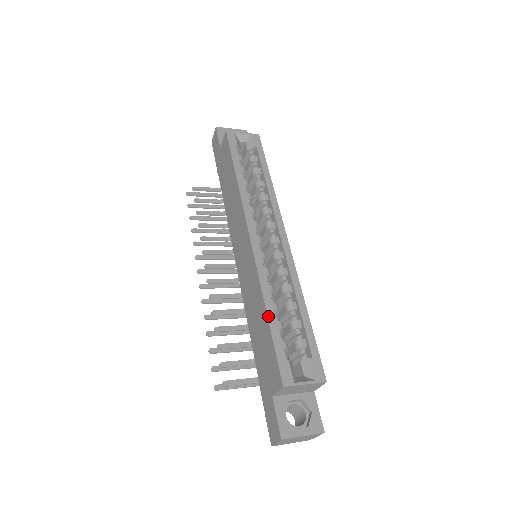
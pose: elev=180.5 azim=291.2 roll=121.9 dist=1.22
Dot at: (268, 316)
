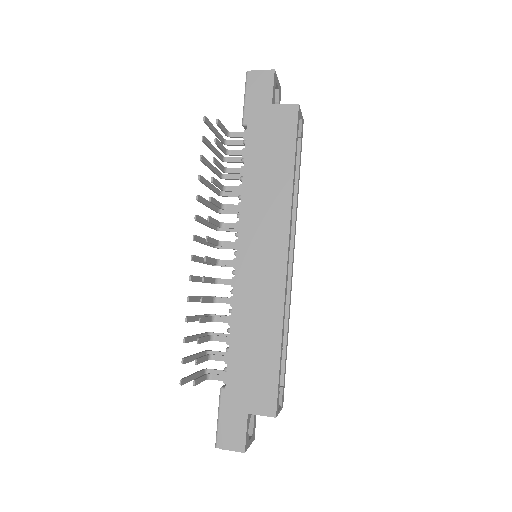
Dot at: (281, 348)
